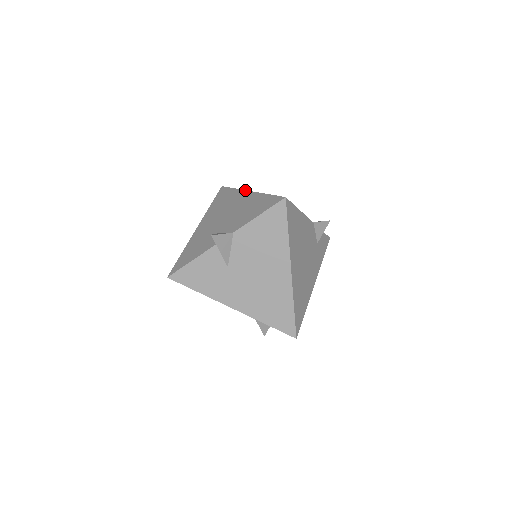
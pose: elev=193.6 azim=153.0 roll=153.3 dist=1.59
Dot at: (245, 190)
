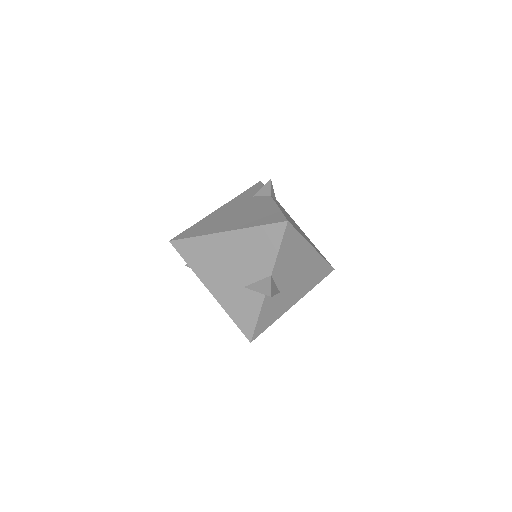
Dot at: (216, 233)
